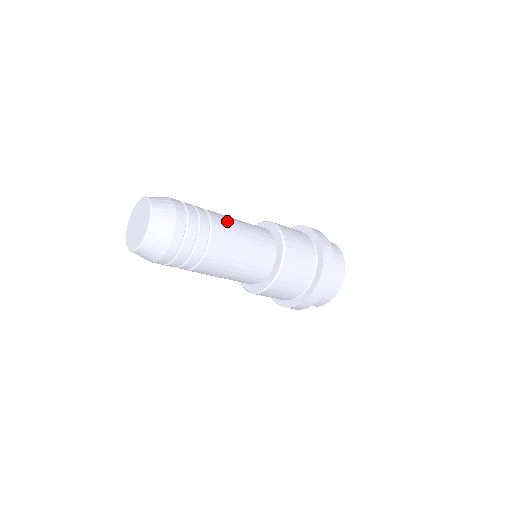
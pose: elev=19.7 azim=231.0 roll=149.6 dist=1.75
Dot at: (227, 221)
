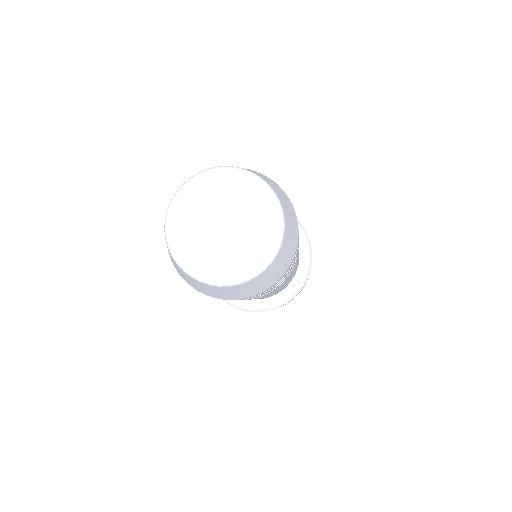
Dot at: occluded
